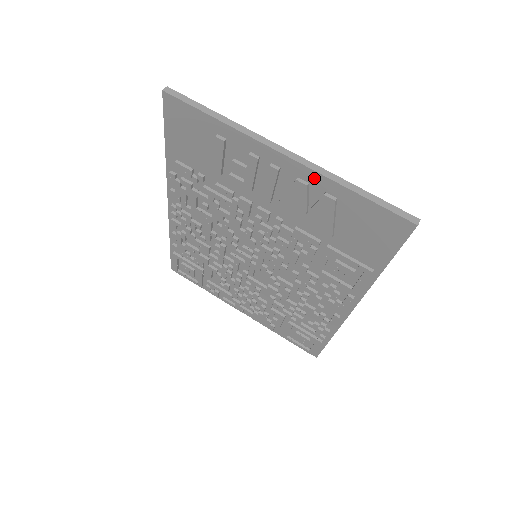
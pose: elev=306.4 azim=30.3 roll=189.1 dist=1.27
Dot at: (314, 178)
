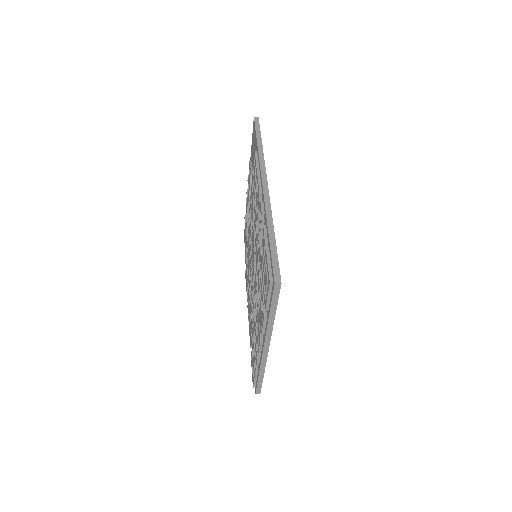
Dot at: occluded
